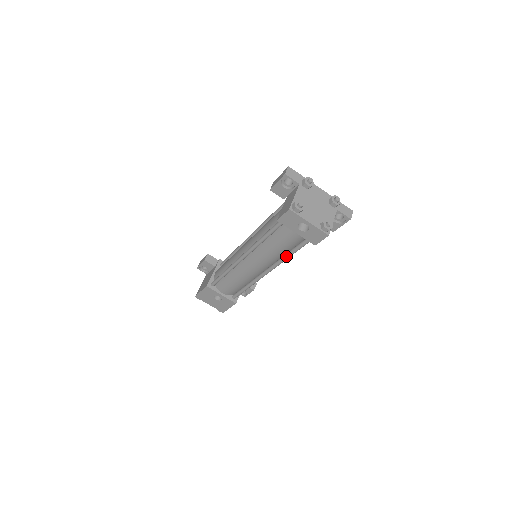
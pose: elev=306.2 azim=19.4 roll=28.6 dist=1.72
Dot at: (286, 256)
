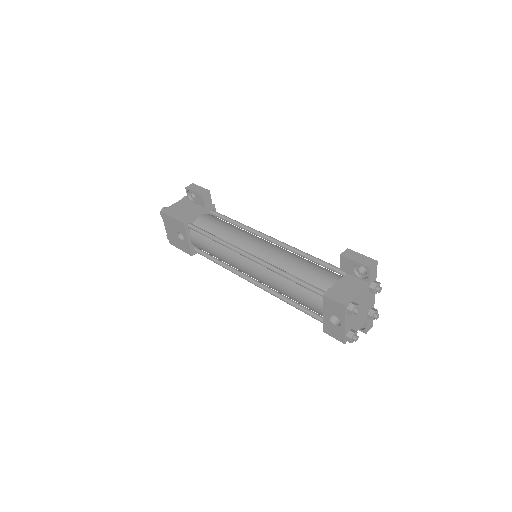
Dot at: (287, 301)
